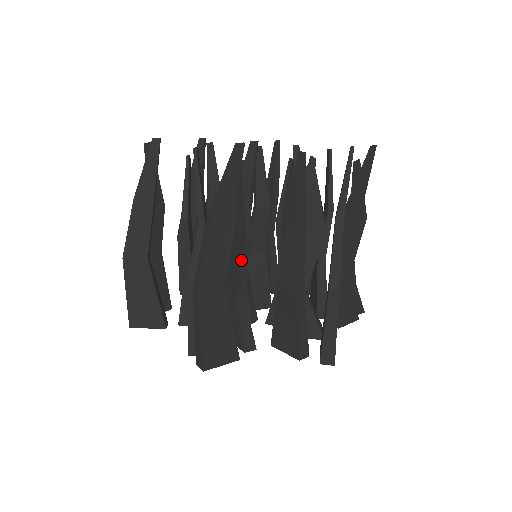
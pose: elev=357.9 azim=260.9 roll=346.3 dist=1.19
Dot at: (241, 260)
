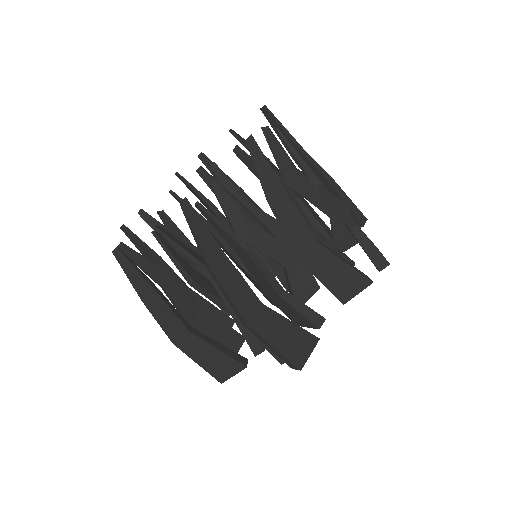
Dot at: (206, 297)
